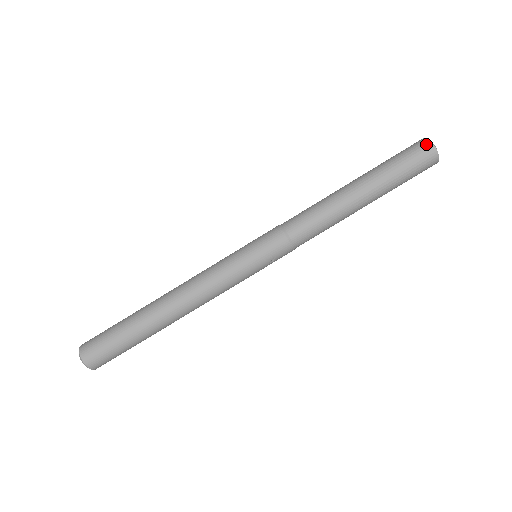
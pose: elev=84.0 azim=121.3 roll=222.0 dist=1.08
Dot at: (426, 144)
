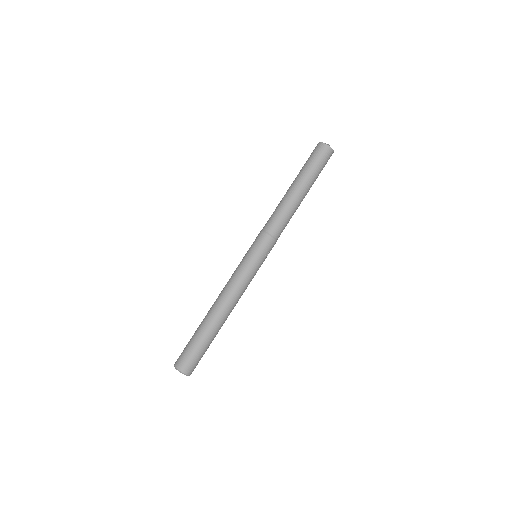
Dot at: (324, 146)
